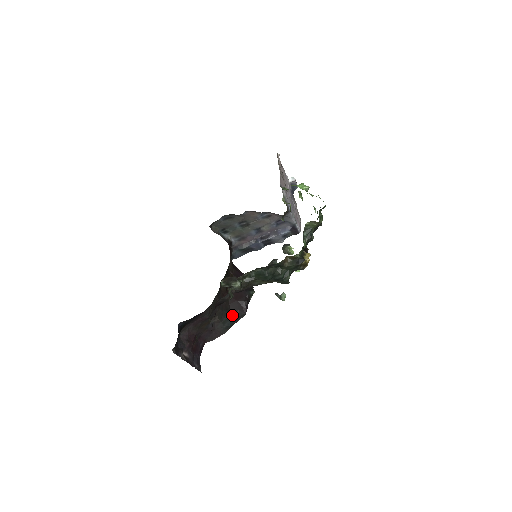
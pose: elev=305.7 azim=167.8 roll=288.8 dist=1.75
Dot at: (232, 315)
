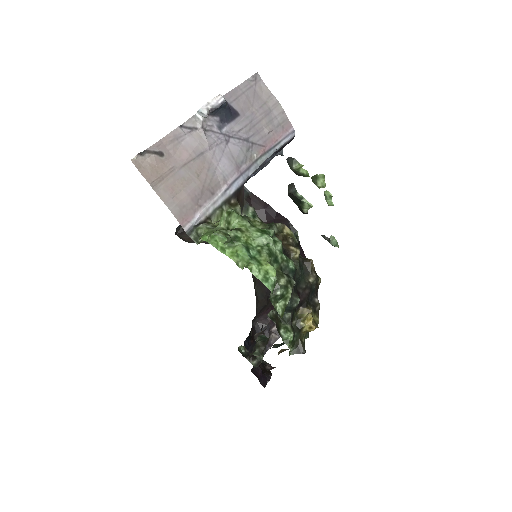
Dot at: occluded
